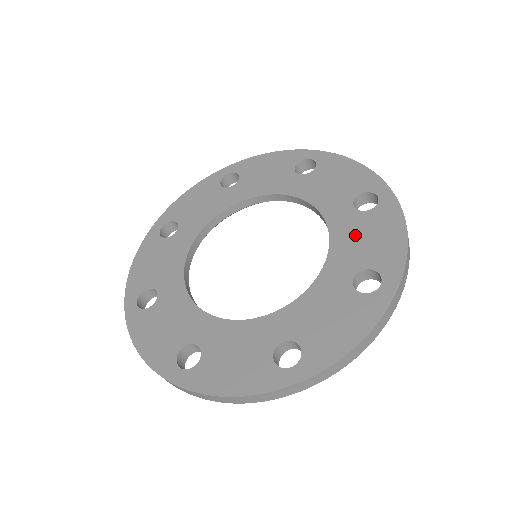
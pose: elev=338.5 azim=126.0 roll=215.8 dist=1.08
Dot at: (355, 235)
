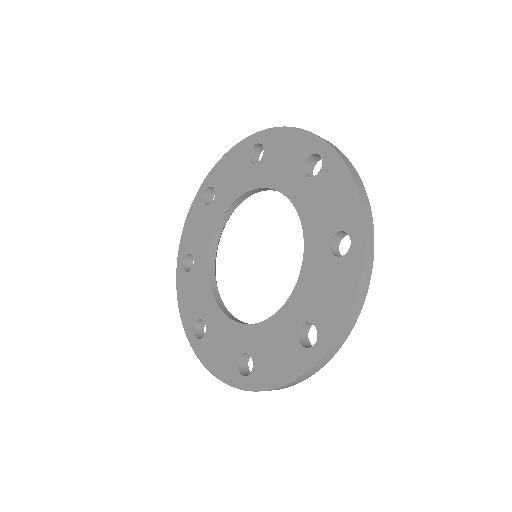
Dot at: (316, 204)
